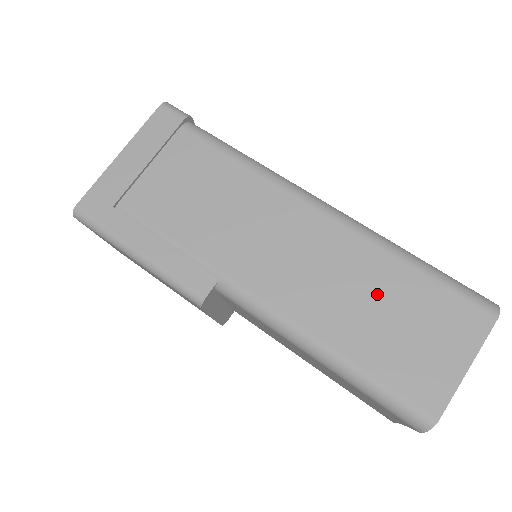
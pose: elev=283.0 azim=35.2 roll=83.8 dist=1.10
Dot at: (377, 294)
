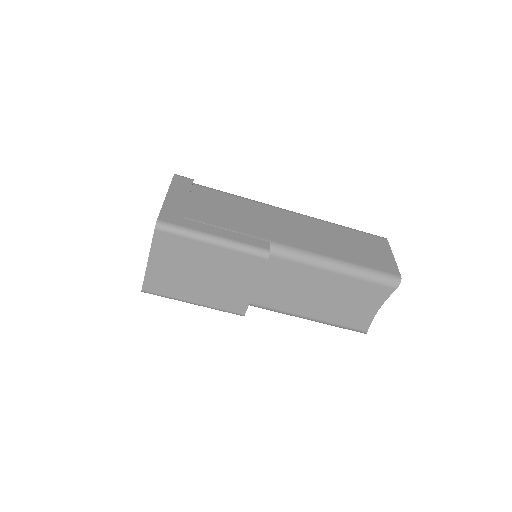
Dot at: (341, 238)
